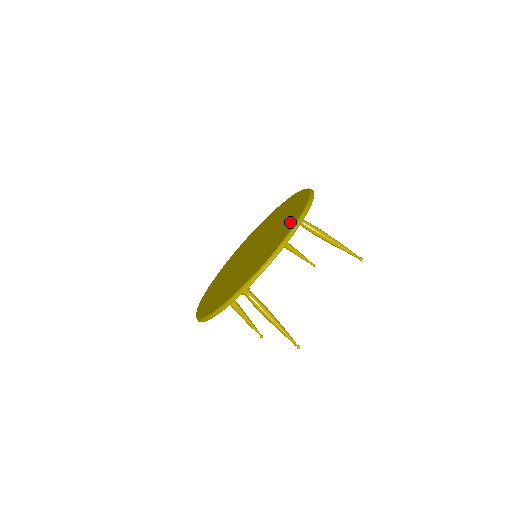
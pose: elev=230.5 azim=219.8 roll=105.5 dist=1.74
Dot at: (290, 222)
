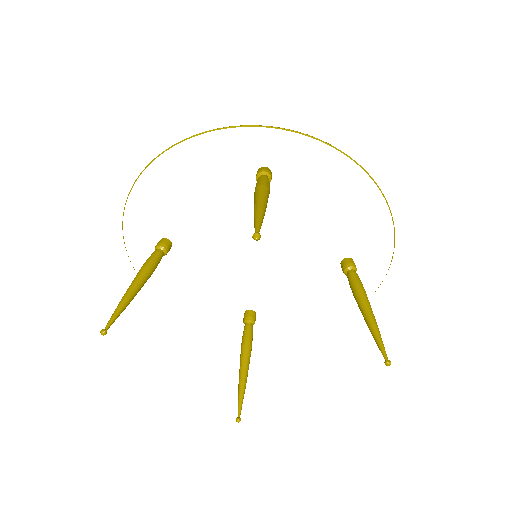
Dot at: occluded
